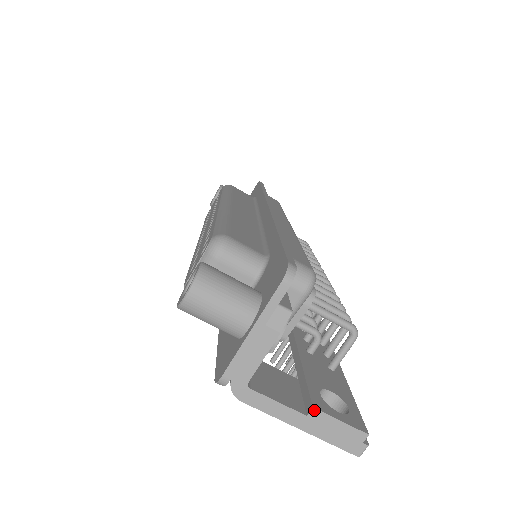
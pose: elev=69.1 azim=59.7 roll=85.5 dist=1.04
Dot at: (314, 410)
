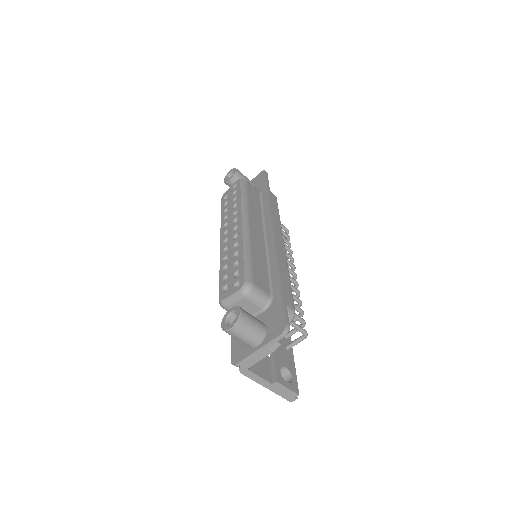
Dot at: (277, 383)
